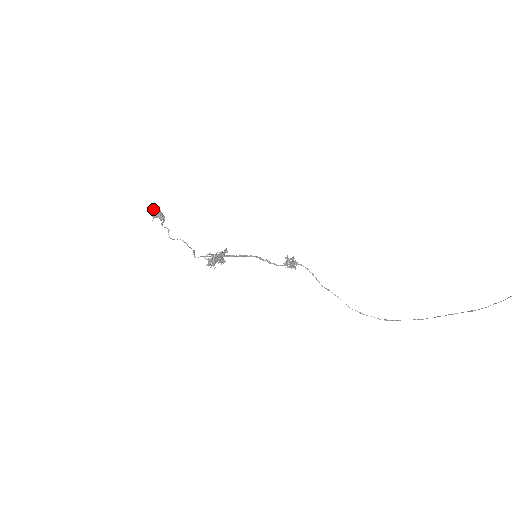
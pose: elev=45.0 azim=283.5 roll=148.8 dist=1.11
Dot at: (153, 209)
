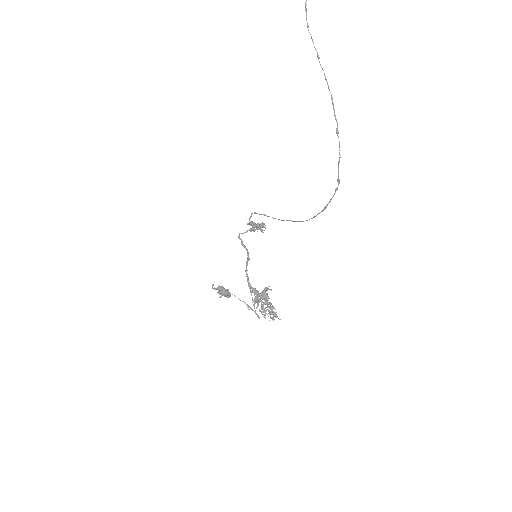
Dot at: (223, 292)
